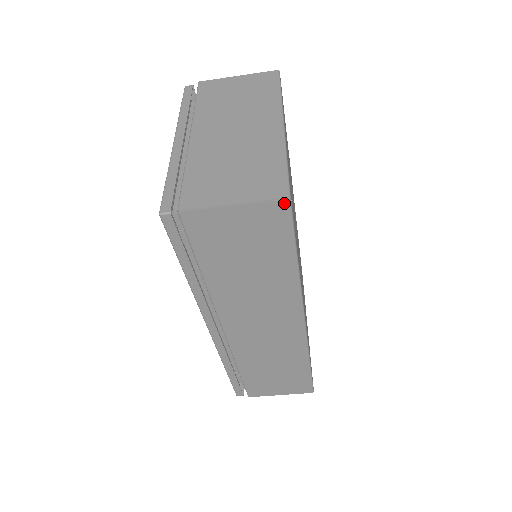
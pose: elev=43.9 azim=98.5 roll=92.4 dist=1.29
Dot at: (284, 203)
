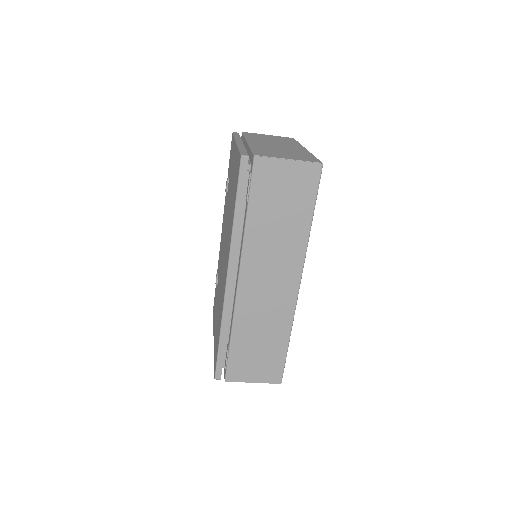
Dot at: (319, 166)
